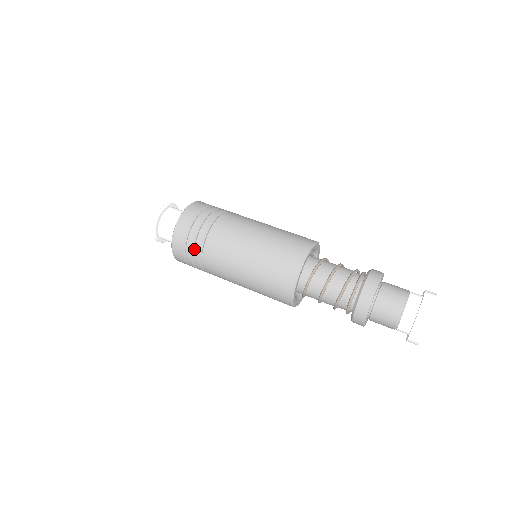
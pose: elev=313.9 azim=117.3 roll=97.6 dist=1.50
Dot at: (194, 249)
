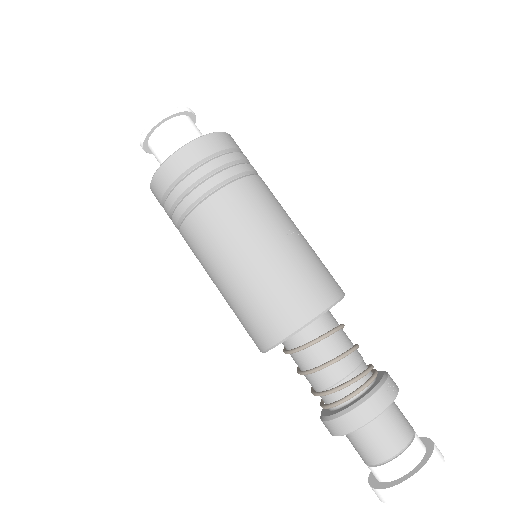
Dot at: occluded
